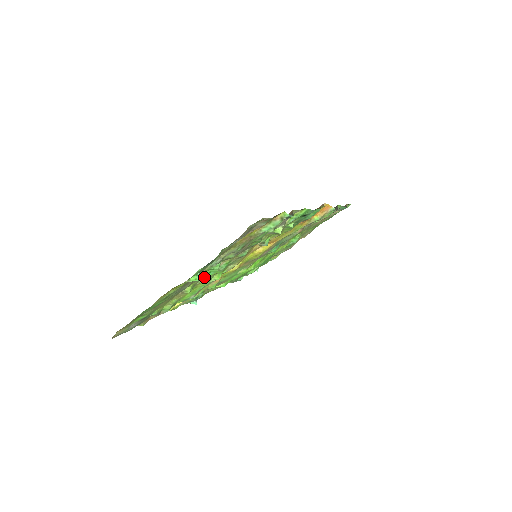
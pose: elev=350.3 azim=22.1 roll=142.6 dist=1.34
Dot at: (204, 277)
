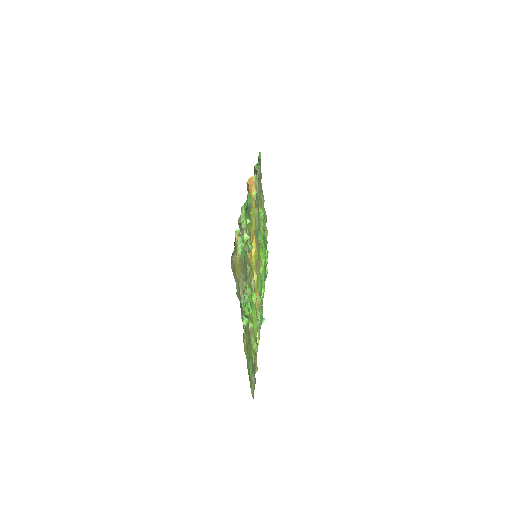
Dot at: (248, 310)
